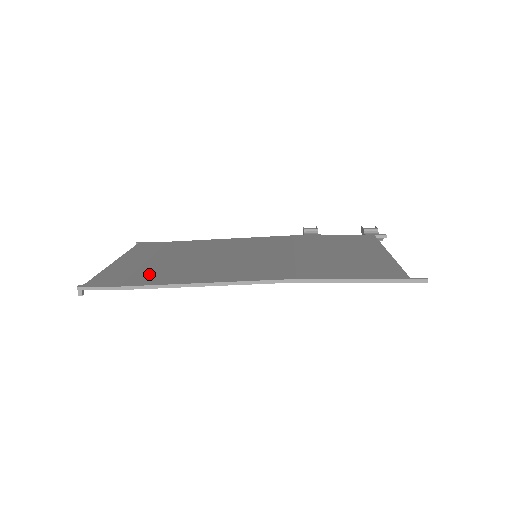
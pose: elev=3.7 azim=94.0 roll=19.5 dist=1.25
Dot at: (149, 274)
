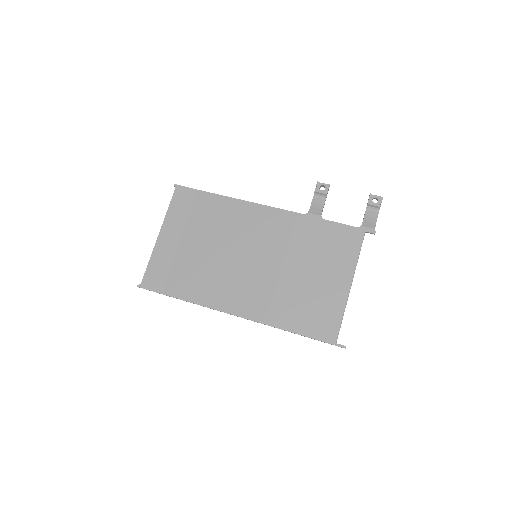
Dot at: (179, 276)
